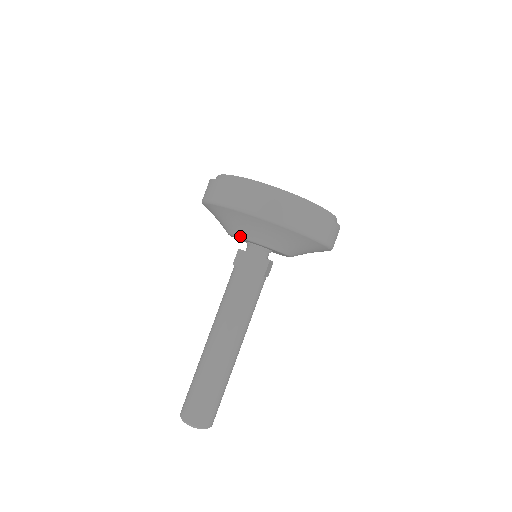
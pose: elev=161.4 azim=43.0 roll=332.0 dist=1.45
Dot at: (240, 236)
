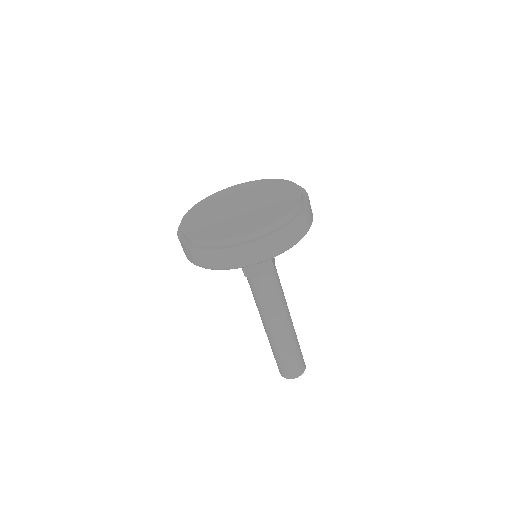
Dot at: occluded
